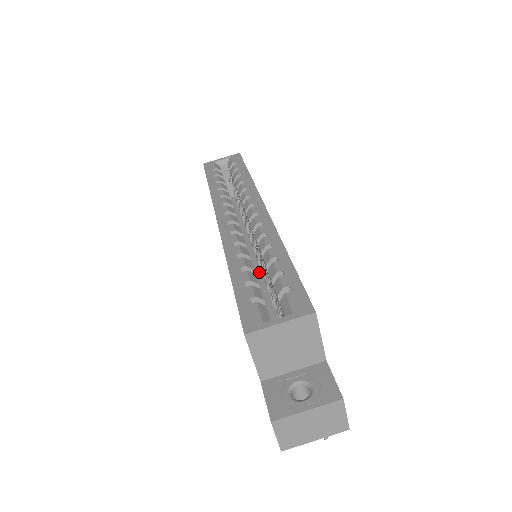
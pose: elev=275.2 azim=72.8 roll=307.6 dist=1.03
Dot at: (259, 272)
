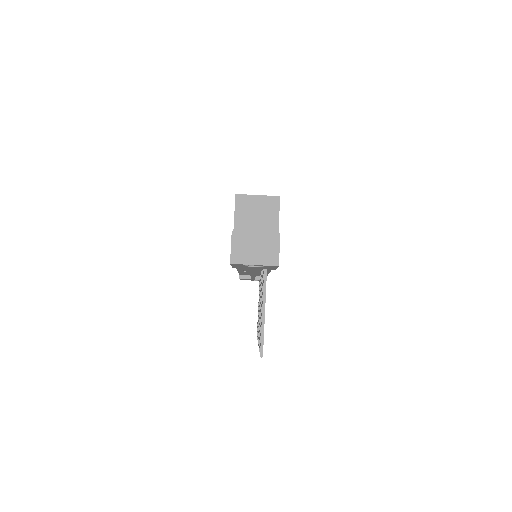
Dot at: occluded
